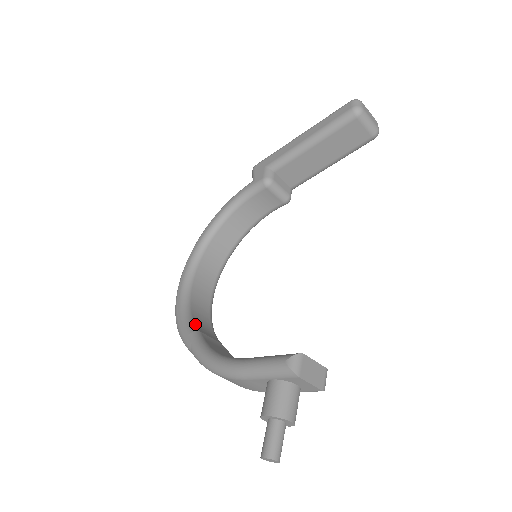
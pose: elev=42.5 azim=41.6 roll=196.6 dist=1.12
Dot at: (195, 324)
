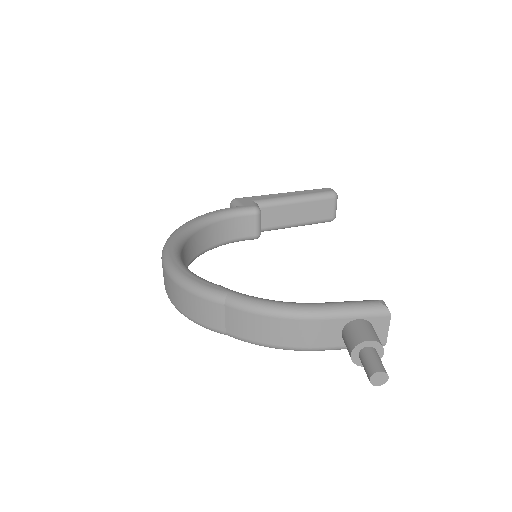
Dot at: occluded
